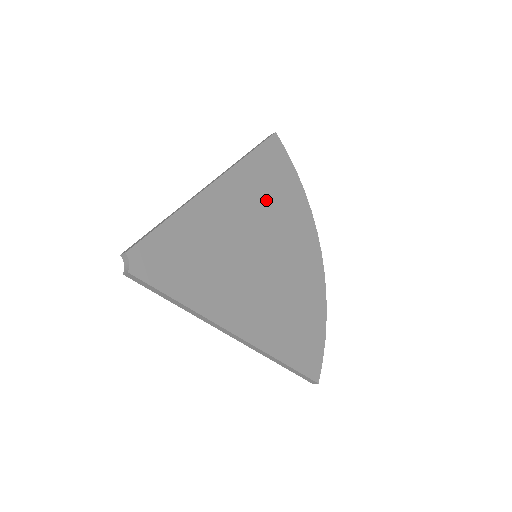
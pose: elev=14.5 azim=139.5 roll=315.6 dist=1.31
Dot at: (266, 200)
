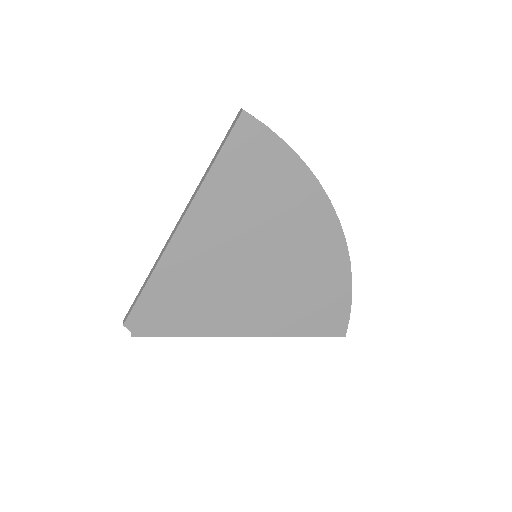
Dot at: (249, 206)
